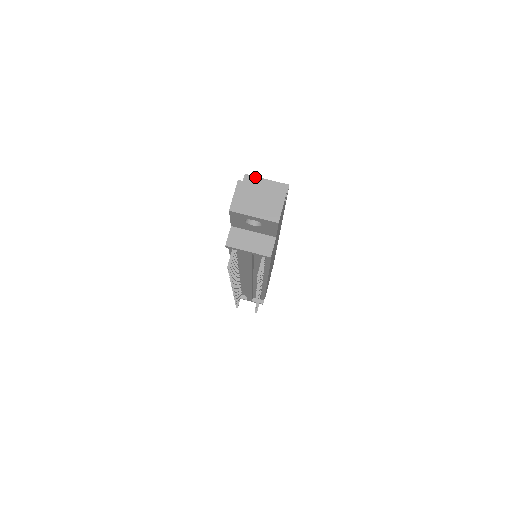
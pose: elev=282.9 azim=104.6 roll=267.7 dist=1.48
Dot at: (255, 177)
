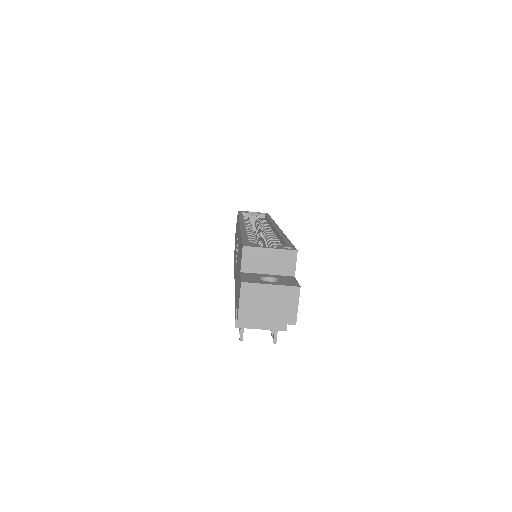
Dot at: (256, 248)
